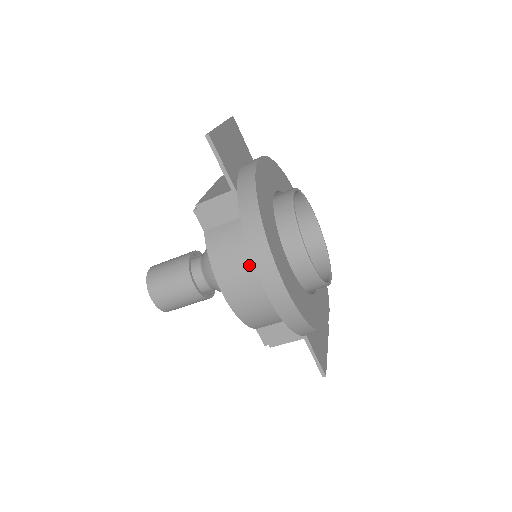
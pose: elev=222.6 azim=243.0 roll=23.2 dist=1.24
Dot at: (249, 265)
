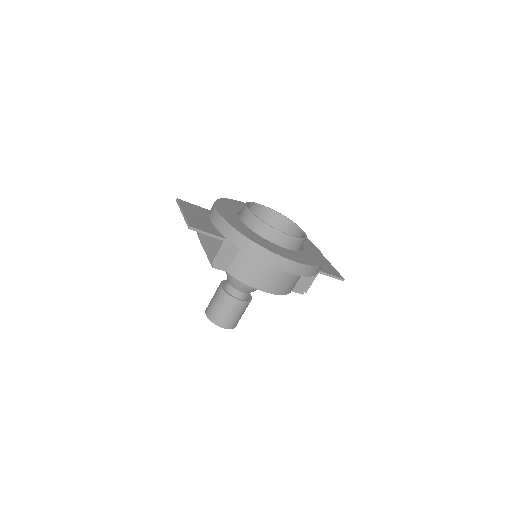
Dot at: (266, 267)
